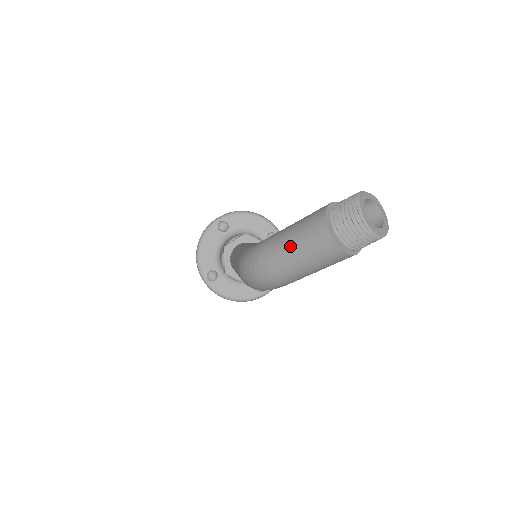
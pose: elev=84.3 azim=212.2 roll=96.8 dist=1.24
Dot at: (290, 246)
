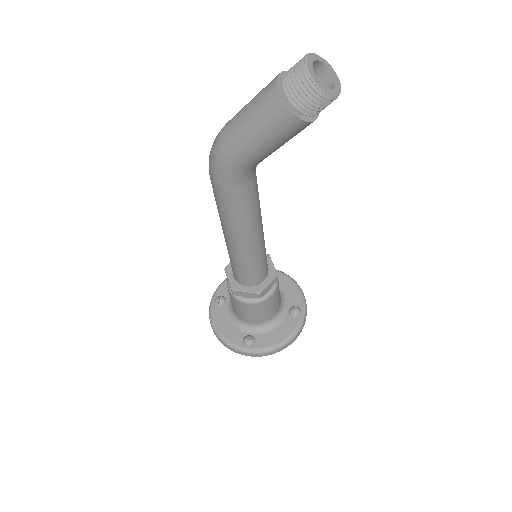
Dot at: occluded
